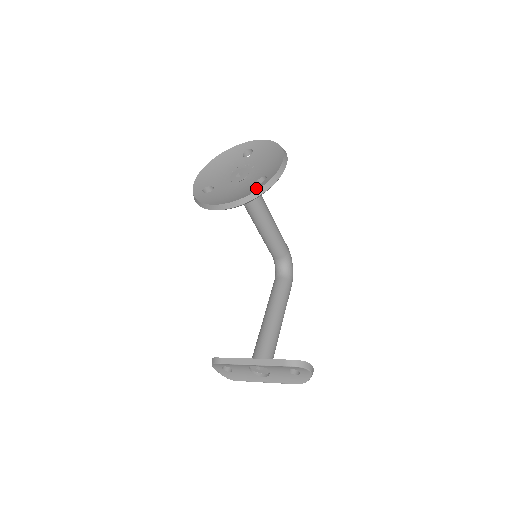
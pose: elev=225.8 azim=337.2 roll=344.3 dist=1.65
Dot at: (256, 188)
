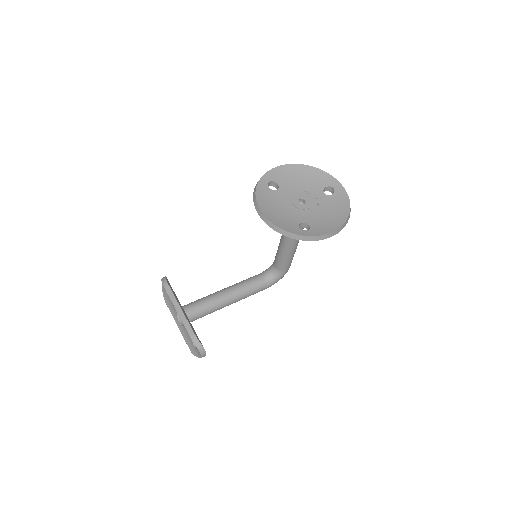
Dot at: (293, 229)
